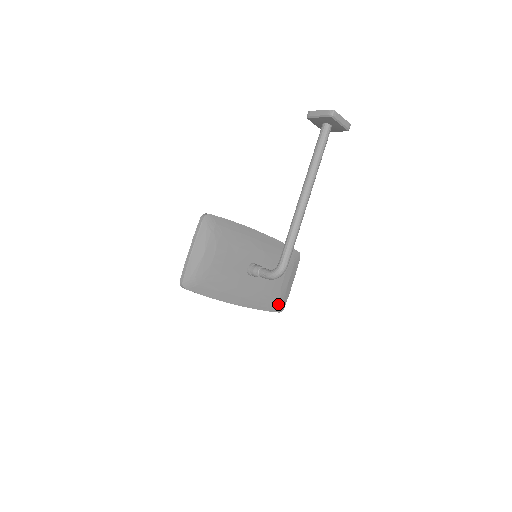
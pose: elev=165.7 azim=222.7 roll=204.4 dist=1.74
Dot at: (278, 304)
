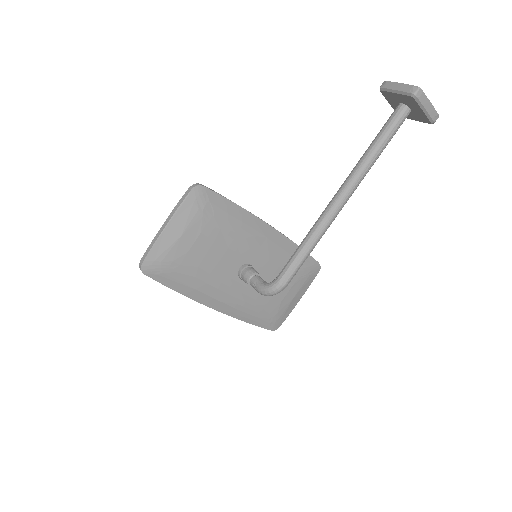
Dot at: (272, 321)
